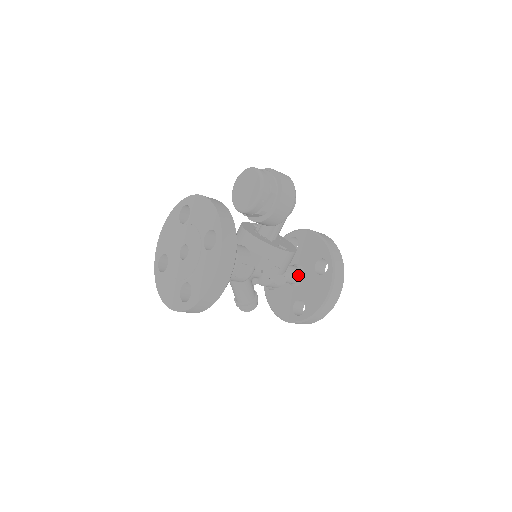
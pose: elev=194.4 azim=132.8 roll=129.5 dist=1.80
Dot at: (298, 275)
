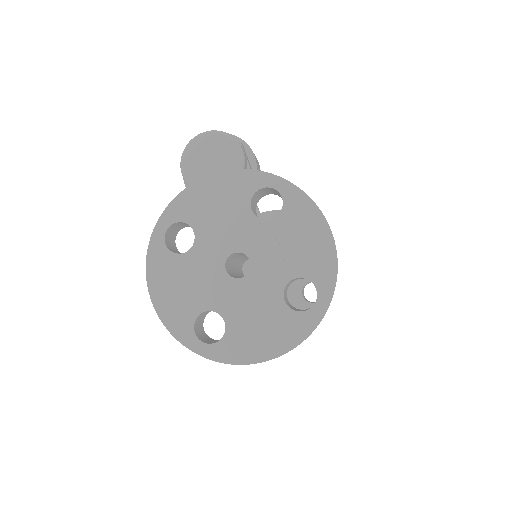
Dot at: occluded
